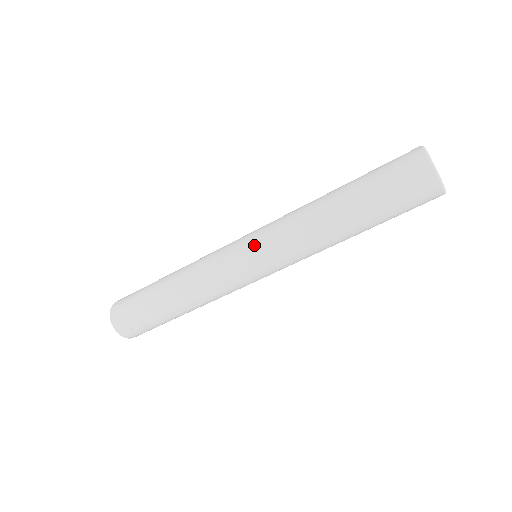
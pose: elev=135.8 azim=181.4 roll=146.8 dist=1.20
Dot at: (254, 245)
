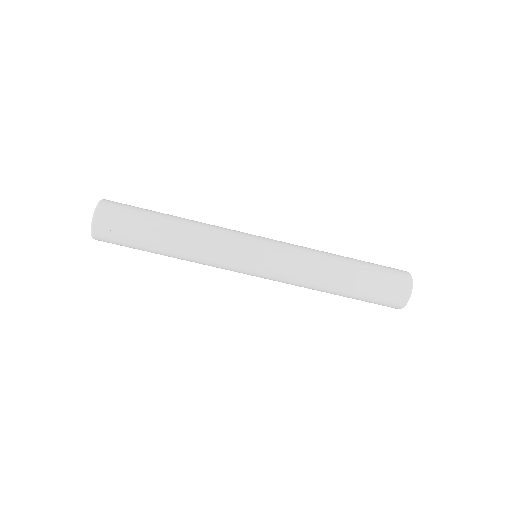
Dot at: (271, 242)
